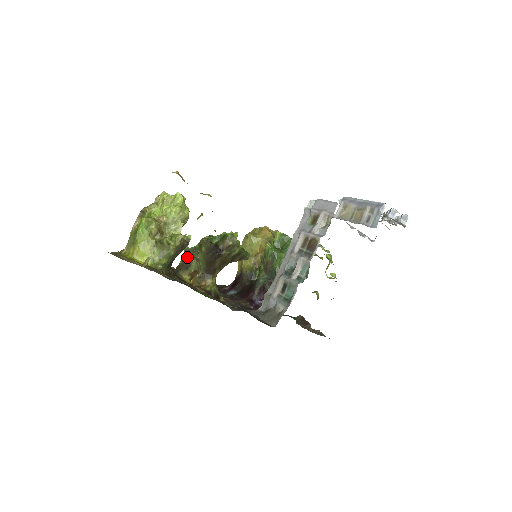
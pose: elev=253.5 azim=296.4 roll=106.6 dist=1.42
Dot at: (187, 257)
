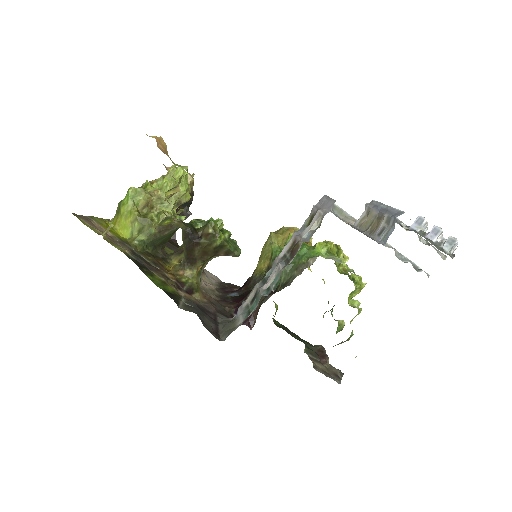
Dot at: occluded
